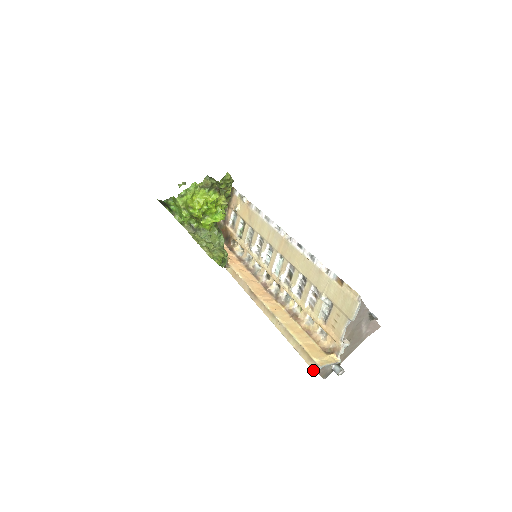
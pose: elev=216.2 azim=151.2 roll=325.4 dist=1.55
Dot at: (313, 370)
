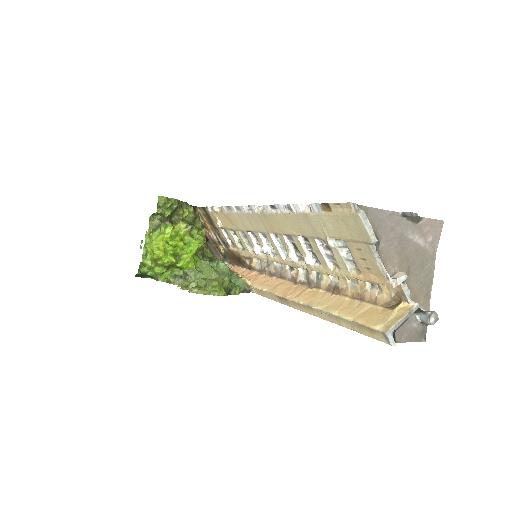
Dot at: occluded
